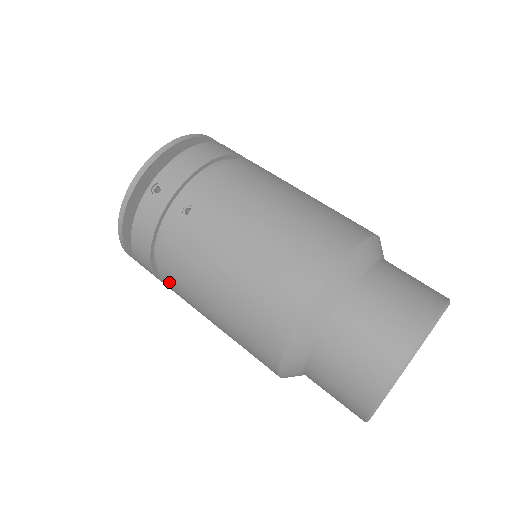
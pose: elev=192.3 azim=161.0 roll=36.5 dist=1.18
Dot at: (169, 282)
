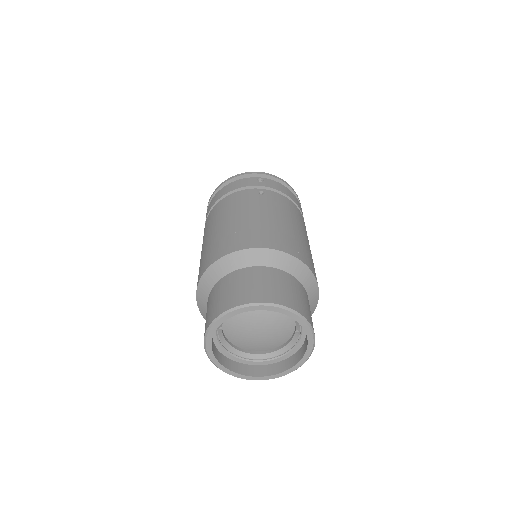
Dot at: (213, 213)
